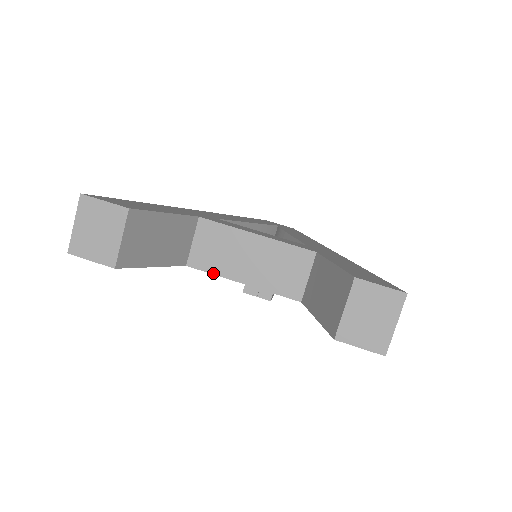
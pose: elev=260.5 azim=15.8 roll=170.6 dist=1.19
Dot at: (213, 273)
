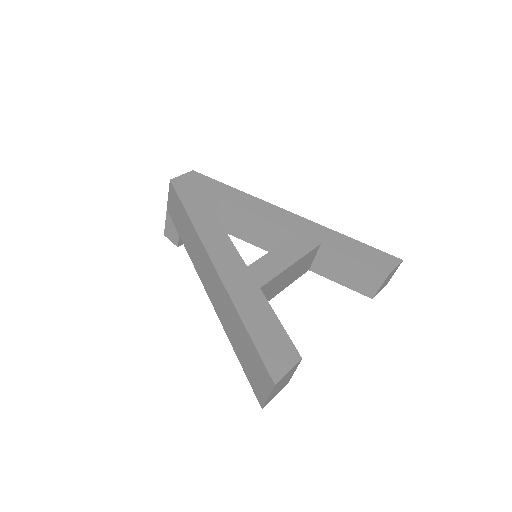
Dot at: occluded
